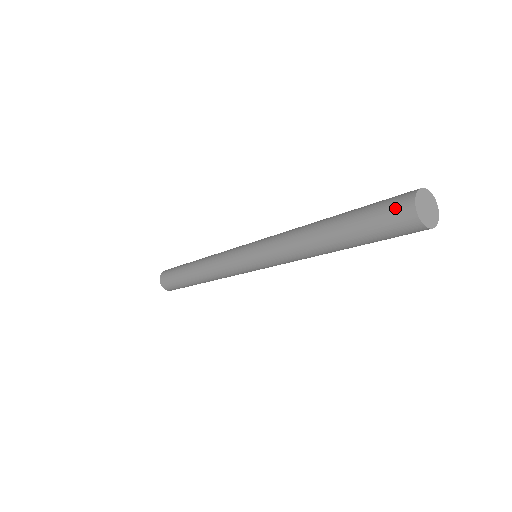
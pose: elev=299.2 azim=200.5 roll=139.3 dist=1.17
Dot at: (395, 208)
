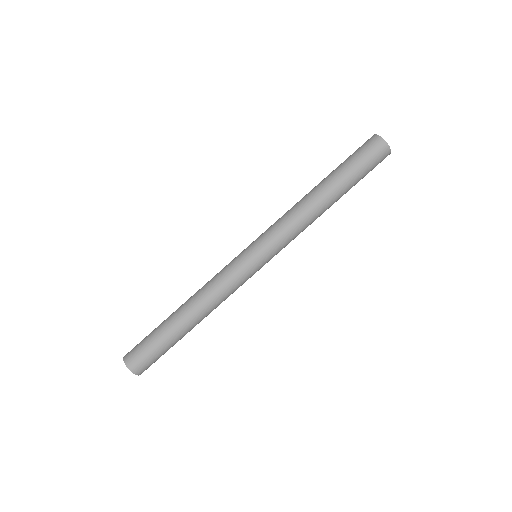
Dot at: (373, 148)
